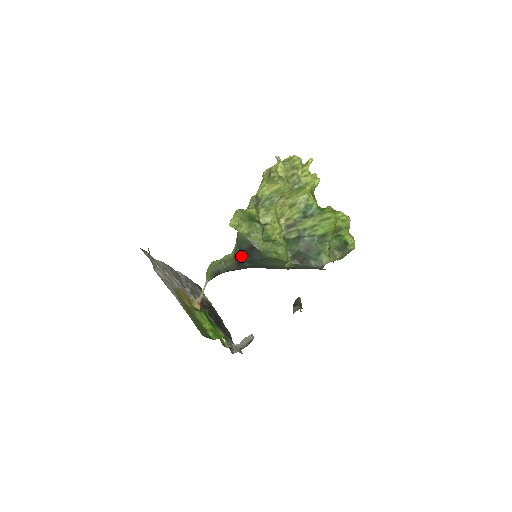
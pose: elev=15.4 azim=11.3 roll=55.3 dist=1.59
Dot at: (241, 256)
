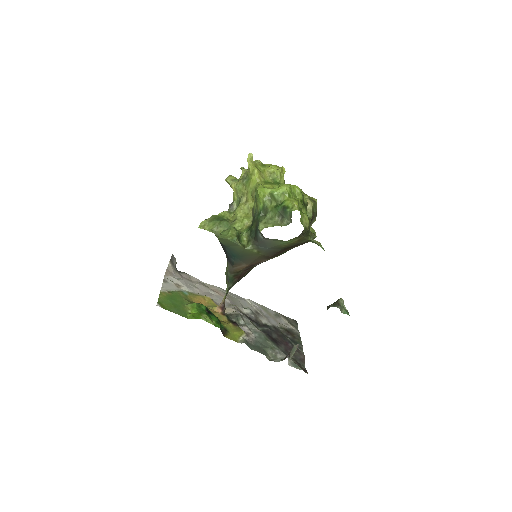
Dot at: (225, 253)
